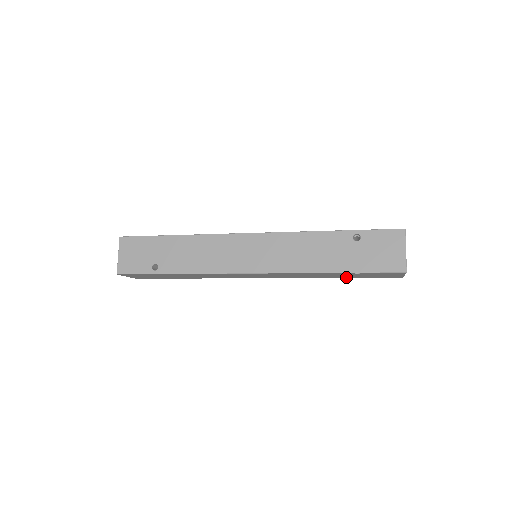
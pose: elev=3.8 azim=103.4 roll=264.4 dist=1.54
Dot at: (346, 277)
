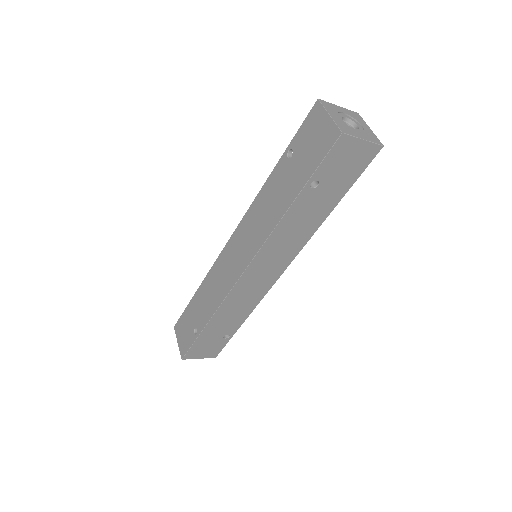
Dot at: (335, 202)
